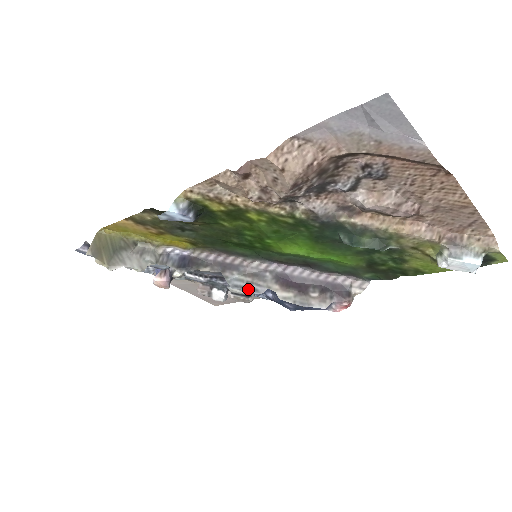
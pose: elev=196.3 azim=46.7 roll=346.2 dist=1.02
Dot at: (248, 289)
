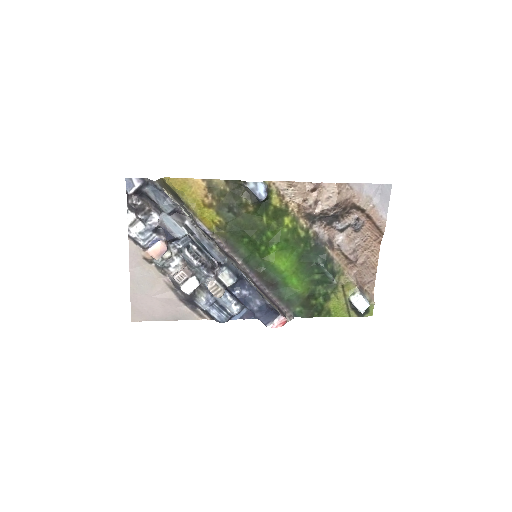
Dot at: (244, 274)
